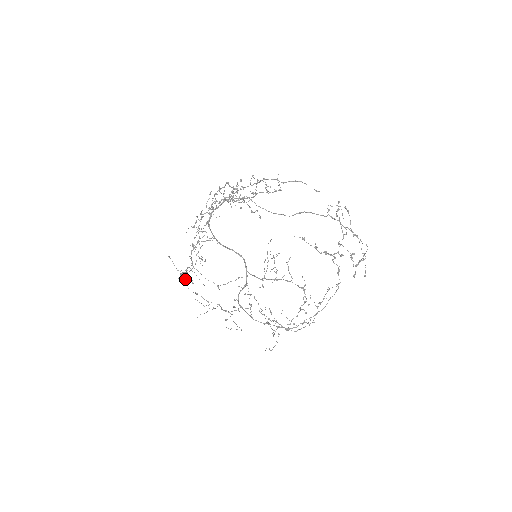
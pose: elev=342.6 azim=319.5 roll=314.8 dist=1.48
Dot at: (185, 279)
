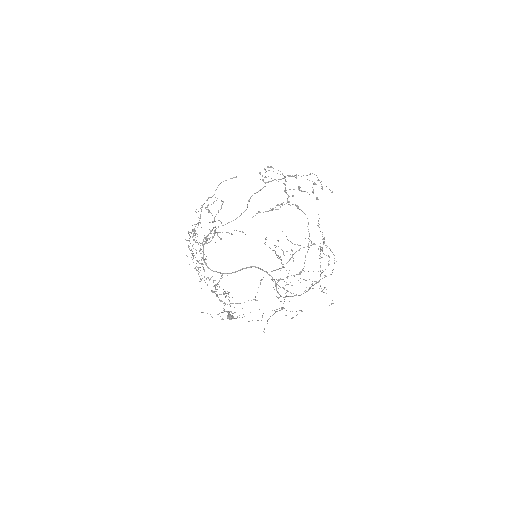
Dot at: (233, 318)
